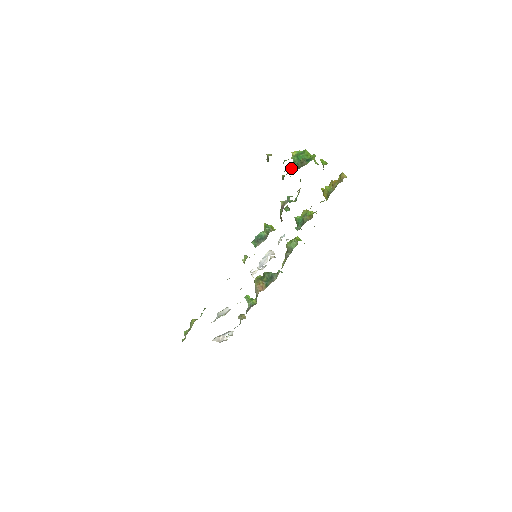
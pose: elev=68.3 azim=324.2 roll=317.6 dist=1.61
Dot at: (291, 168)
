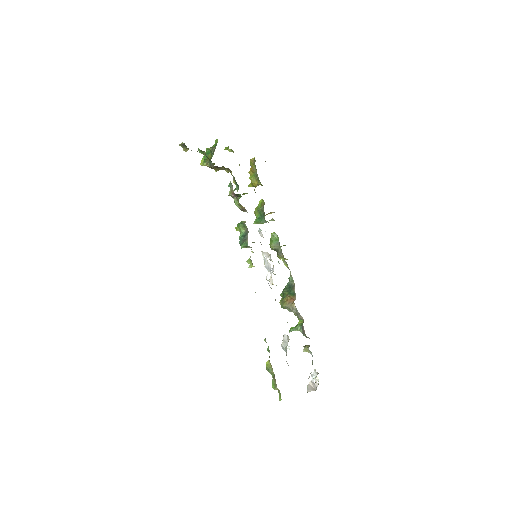
Dot at: (209, 157)
